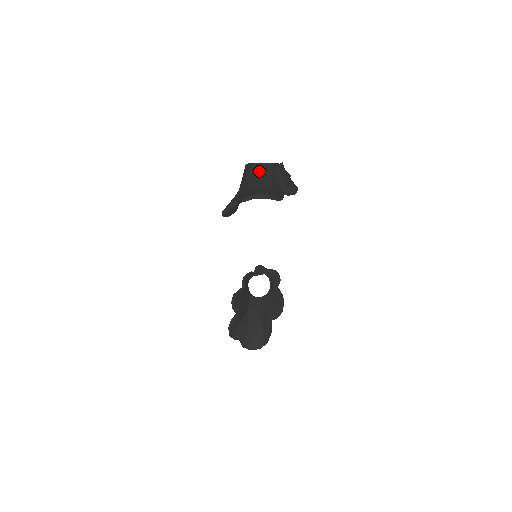
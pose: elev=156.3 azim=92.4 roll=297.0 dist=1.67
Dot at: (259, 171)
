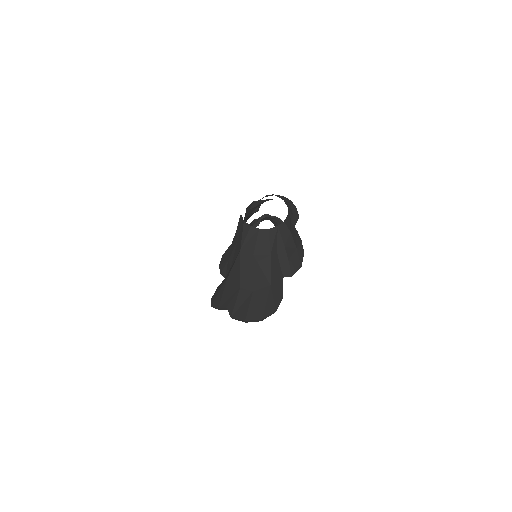
Dot at: (256, 245)
